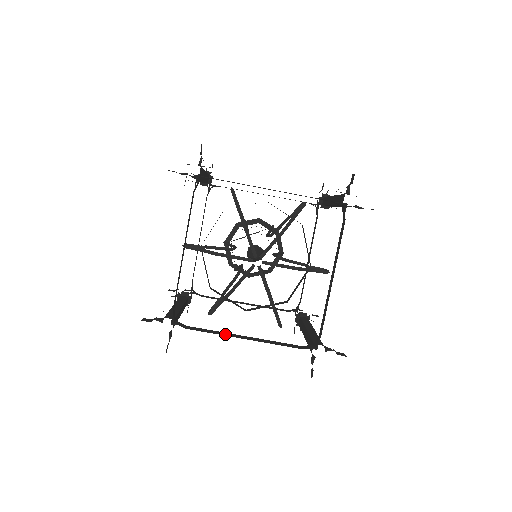
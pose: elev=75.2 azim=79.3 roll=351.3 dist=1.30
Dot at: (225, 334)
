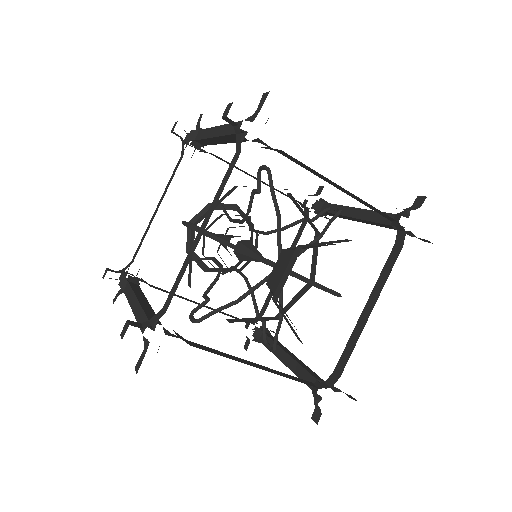
Dot at: (235, 358)
